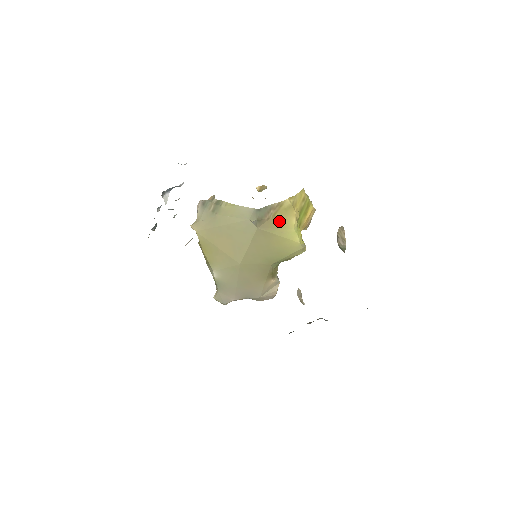
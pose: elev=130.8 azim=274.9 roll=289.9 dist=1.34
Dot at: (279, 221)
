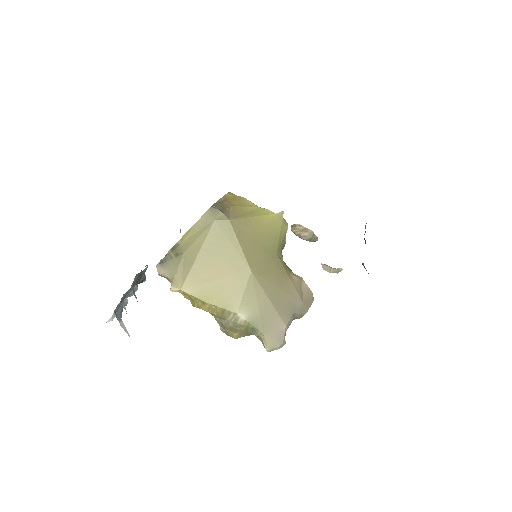
Dot at: (240, 206)
